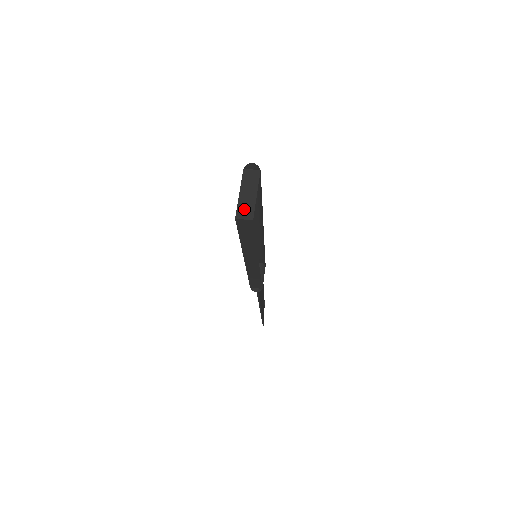
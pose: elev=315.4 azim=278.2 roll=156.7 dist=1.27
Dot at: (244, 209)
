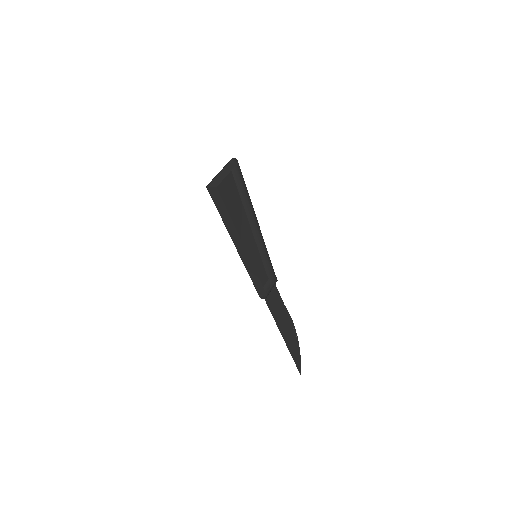
Dot at: (215, 182)
